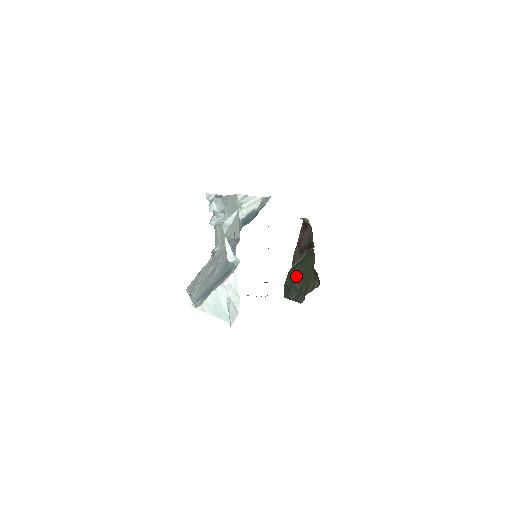
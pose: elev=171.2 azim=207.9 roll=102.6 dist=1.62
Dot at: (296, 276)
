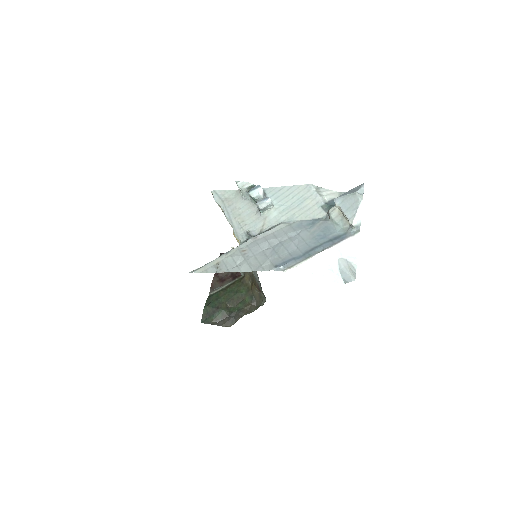
Dot at: (222, 301)
